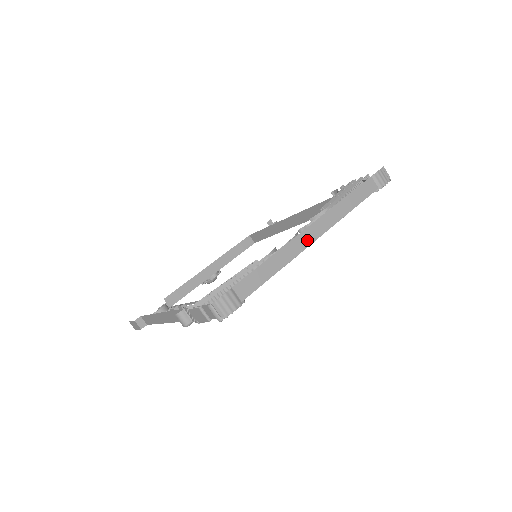
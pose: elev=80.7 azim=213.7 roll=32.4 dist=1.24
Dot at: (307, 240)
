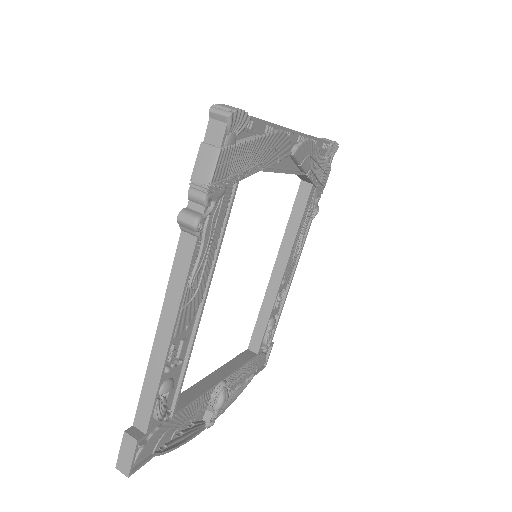
Dot at: occluded
